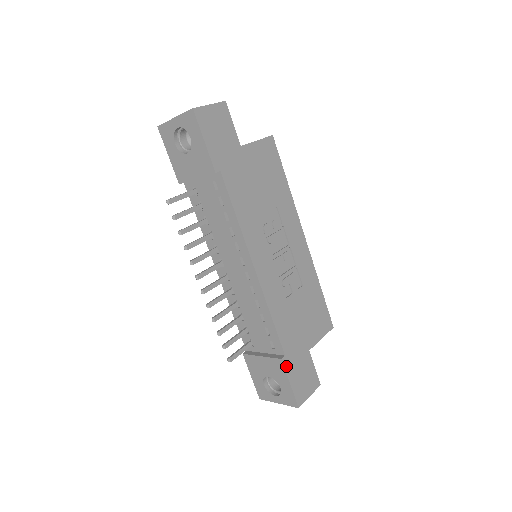
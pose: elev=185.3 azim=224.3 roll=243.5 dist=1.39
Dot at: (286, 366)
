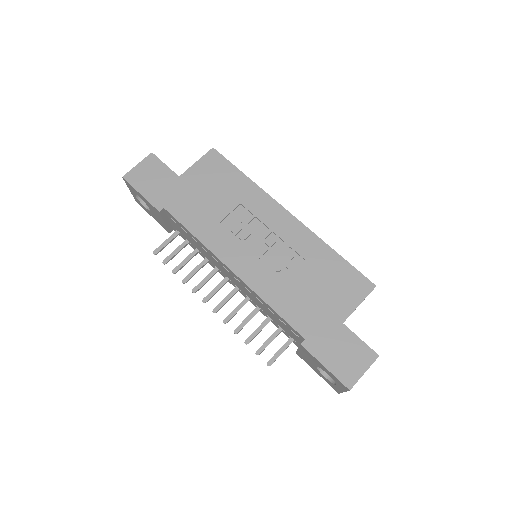
Dot at: (311, 350)
